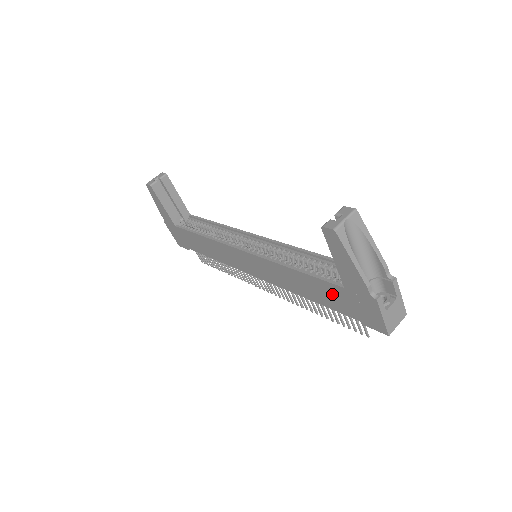
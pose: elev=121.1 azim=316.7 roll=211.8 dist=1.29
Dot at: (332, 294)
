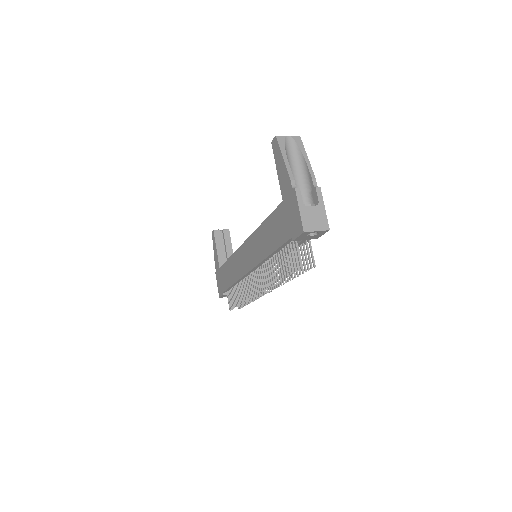
Dot at: (279, 222)
